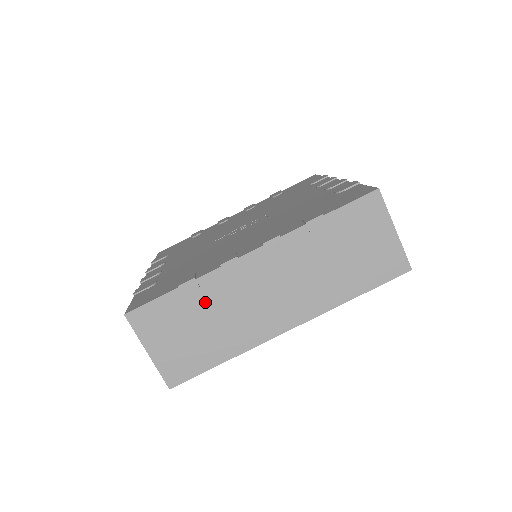
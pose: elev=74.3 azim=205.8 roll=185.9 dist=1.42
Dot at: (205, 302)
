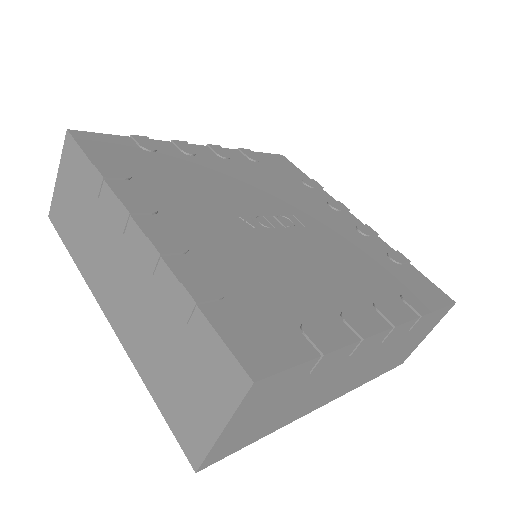
Dot at: (318, 374)
